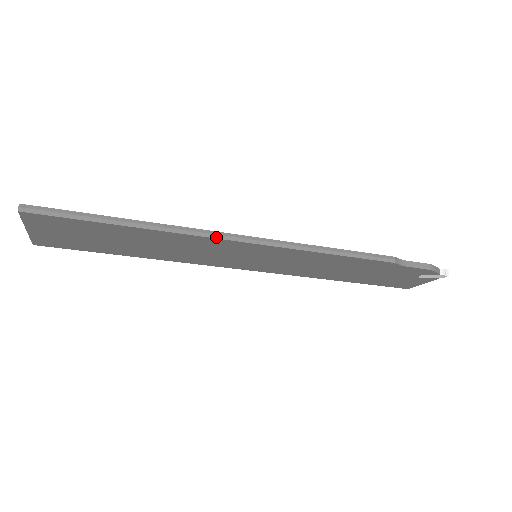
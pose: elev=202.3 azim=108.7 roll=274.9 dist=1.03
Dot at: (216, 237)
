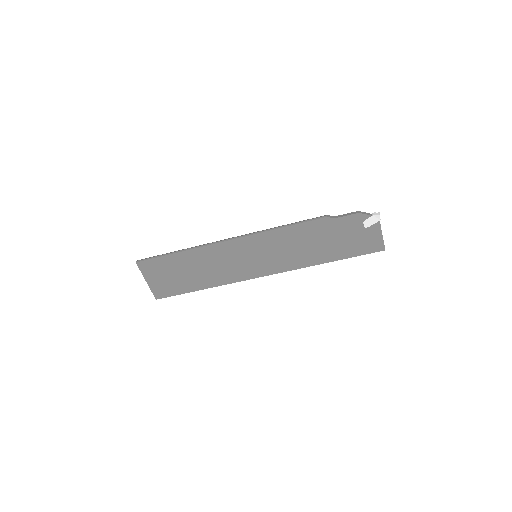
Dot at: (219, 242)
